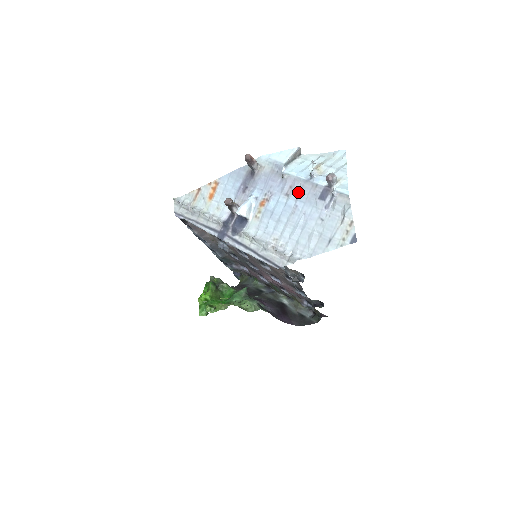
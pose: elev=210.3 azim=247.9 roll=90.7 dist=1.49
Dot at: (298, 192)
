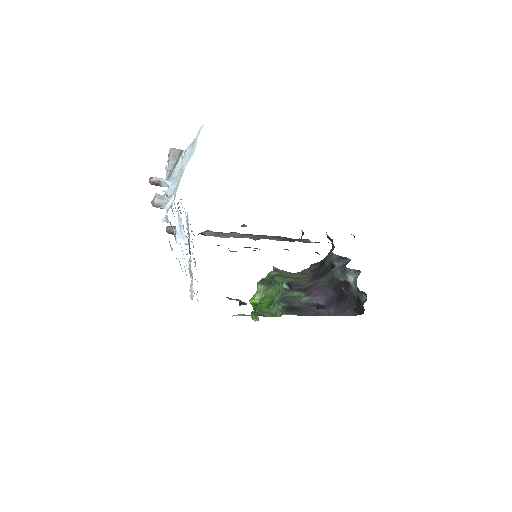
Dot at: occluded
